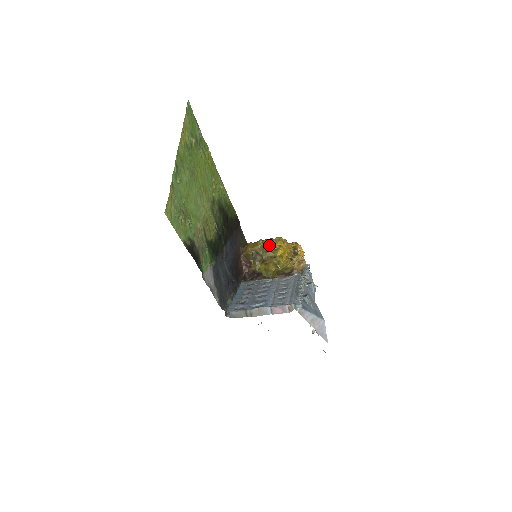
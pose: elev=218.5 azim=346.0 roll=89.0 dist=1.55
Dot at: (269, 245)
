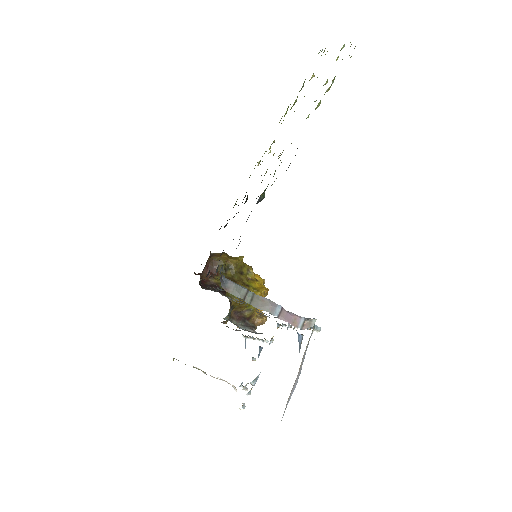
Dot at: (247, 269)
